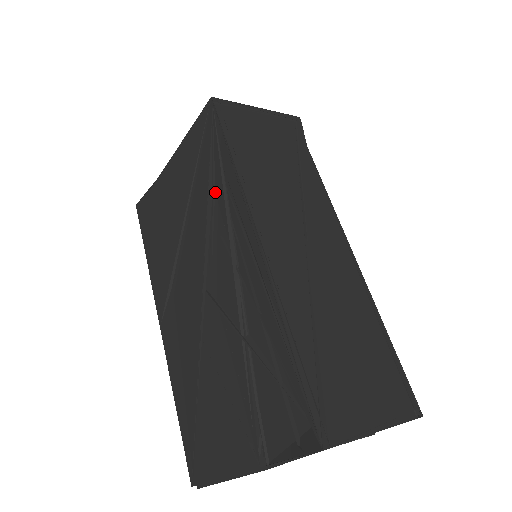
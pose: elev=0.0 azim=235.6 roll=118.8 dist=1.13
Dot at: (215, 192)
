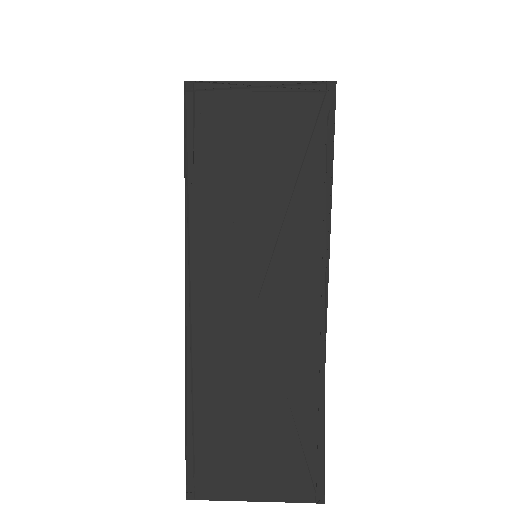
Dot at: occluded
